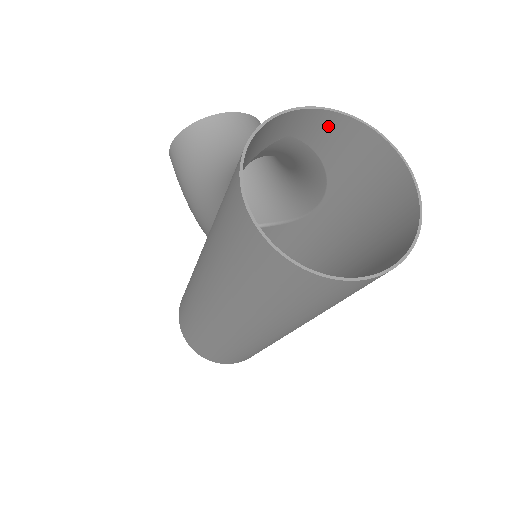
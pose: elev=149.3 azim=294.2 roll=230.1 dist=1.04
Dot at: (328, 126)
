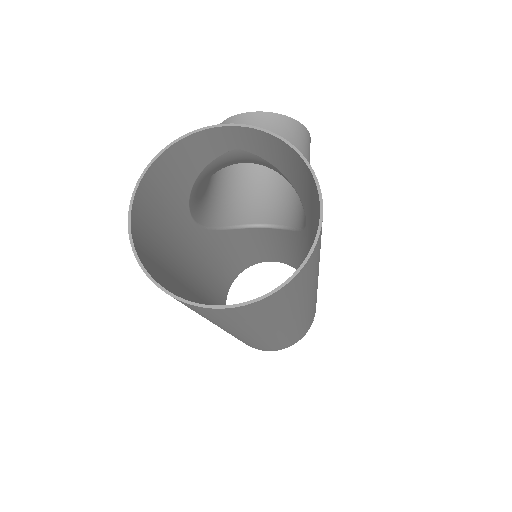
Dot at: (269, 145)
